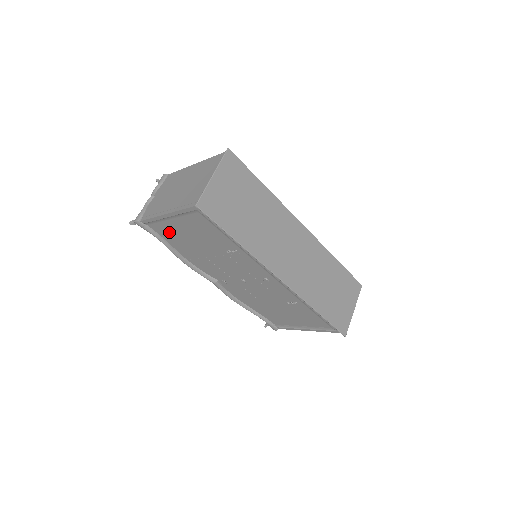
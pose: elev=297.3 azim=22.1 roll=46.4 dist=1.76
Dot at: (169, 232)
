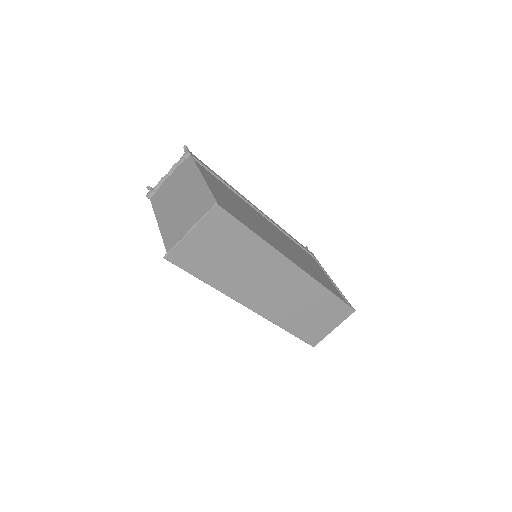
Dot at: occluded
